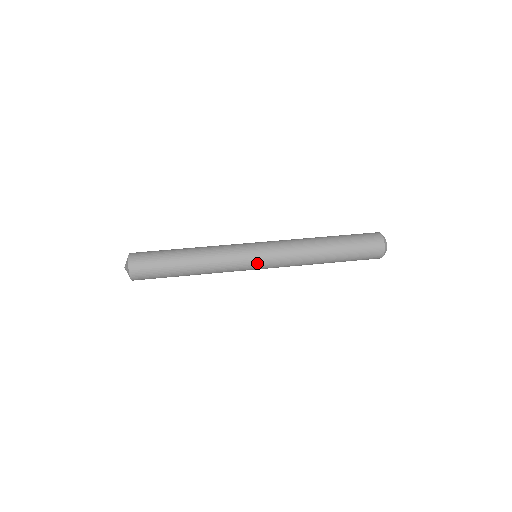
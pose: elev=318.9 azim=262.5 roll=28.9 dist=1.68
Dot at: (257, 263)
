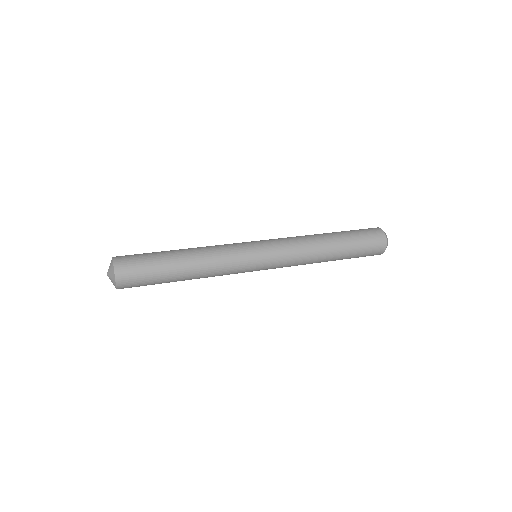
Dot at: (258, 270)
